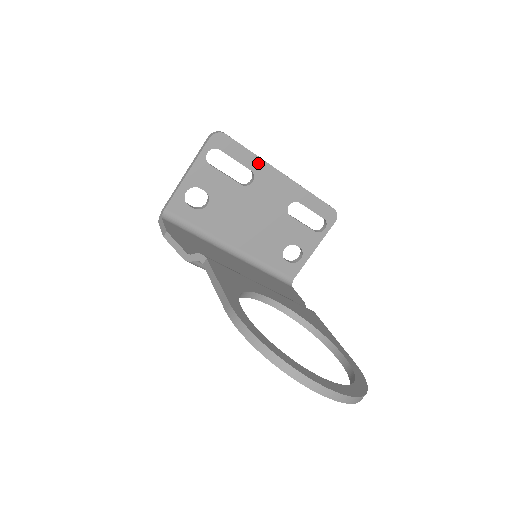
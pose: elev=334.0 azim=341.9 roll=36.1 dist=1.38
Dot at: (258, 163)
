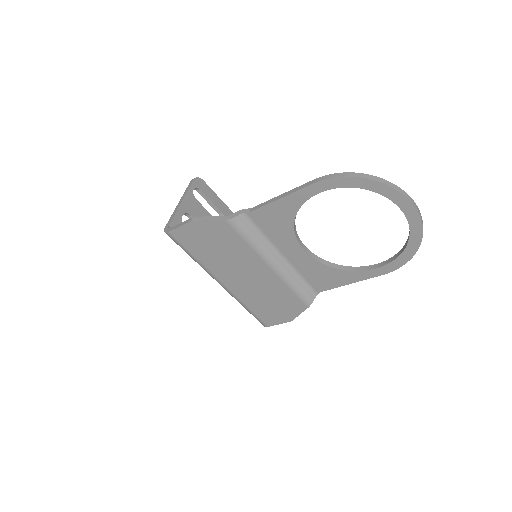
Dot at: (225, 208)
